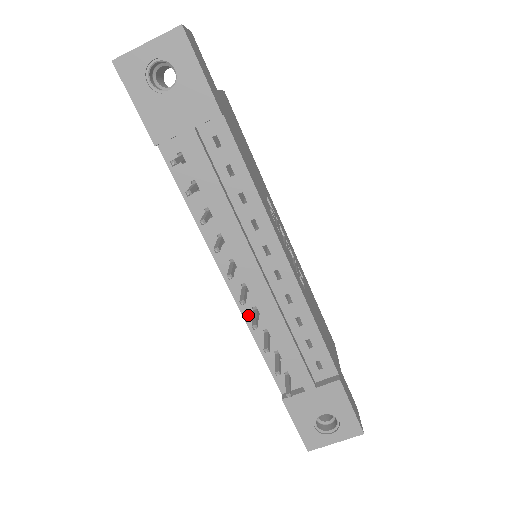
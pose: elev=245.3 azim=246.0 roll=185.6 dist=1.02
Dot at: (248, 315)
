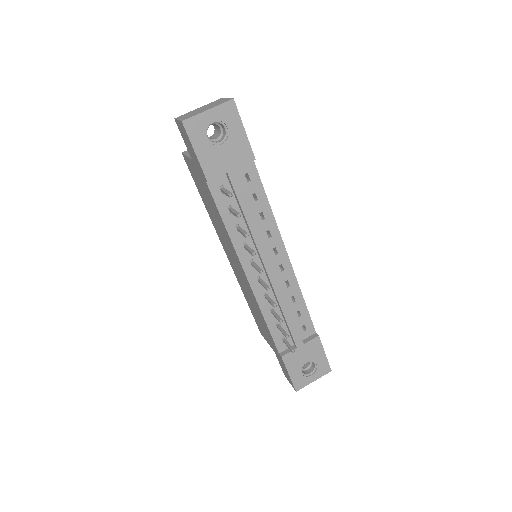
Dot at: (260, 299)
